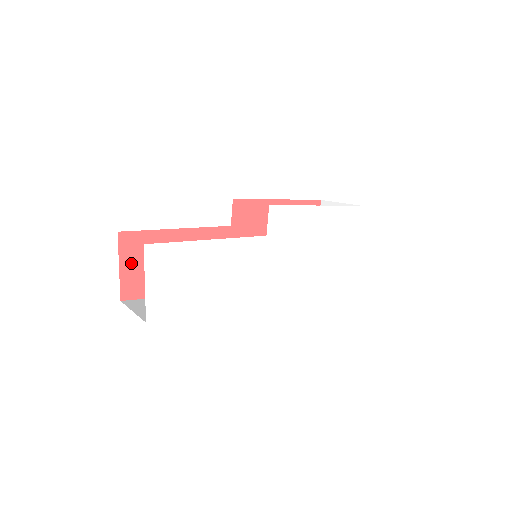
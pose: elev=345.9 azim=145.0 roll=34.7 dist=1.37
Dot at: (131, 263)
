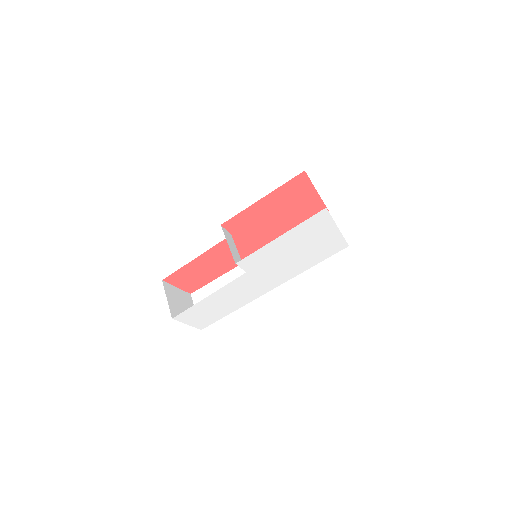
Dot at: (182, 283)
